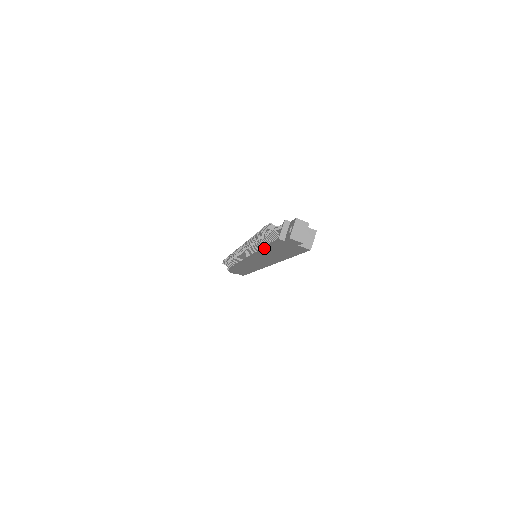
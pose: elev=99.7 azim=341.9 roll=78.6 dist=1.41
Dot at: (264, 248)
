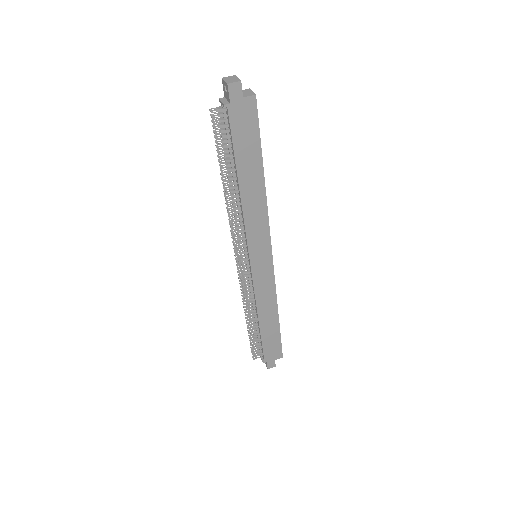
Dot at: (236, 177)
